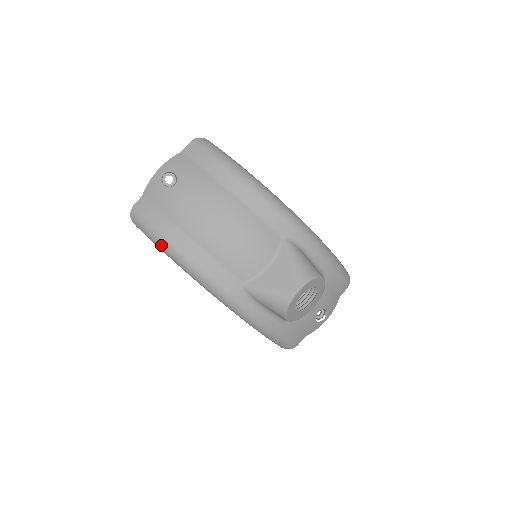
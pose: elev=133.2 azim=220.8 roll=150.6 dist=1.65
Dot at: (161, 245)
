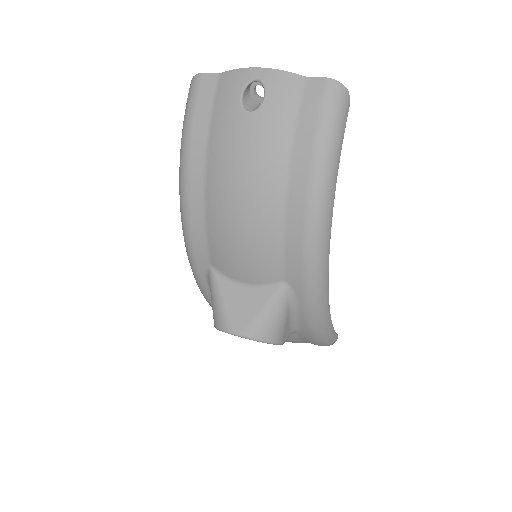
Dot at: (181, 149)
